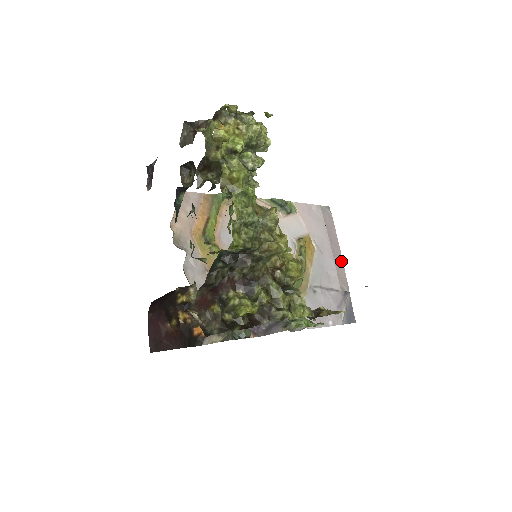
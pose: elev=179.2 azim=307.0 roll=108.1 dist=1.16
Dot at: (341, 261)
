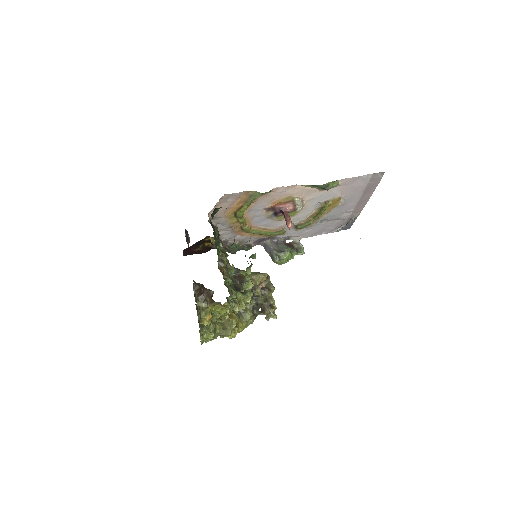
Dot at: (364, 204)
